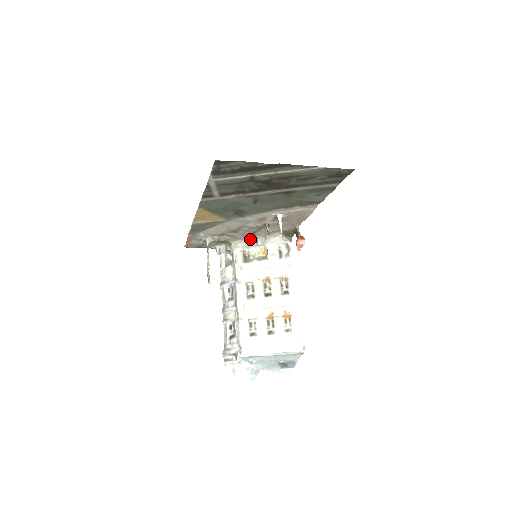
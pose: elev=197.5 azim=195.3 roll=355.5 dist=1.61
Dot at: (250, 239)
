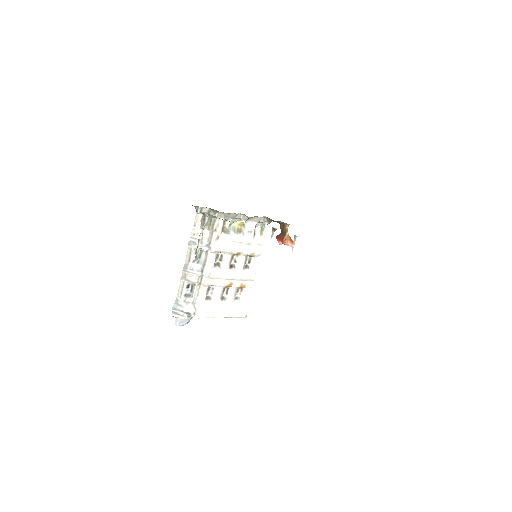
Dot at: (238, 213)
